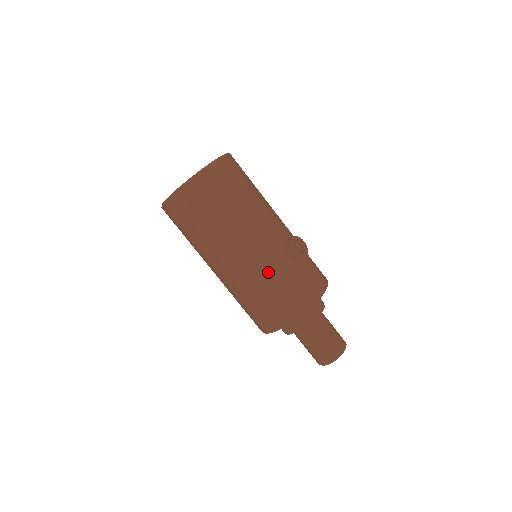
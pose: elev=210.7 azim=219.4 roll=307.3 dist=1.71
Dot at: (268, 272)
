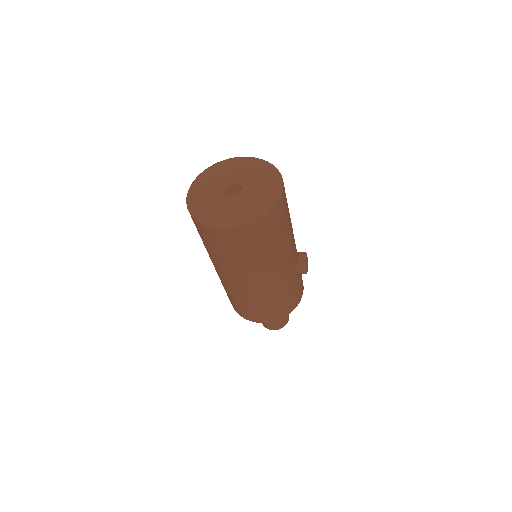
Dot at: (282, 289)
